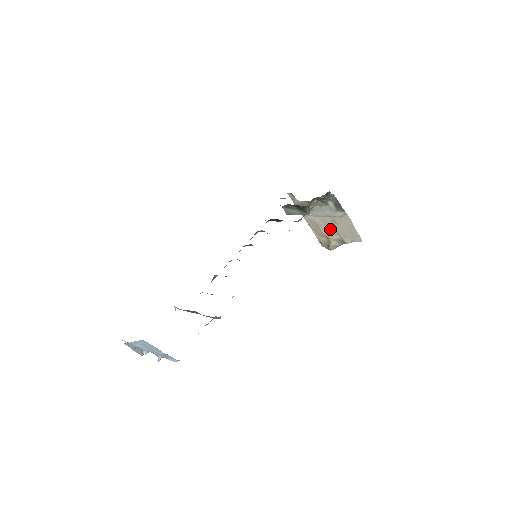
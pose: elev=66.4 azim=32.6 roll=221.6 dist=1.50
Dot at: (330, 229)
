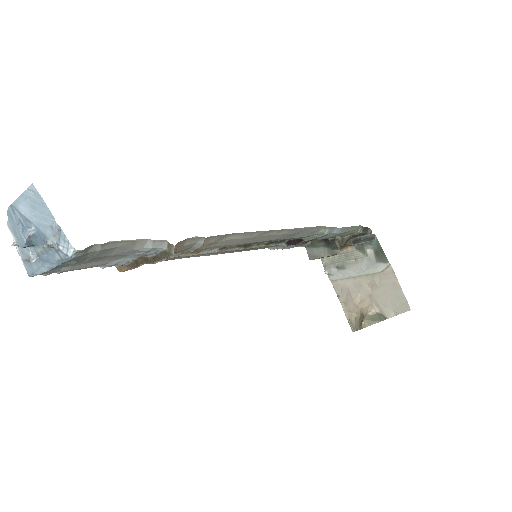
Dot at: (366, 298)
